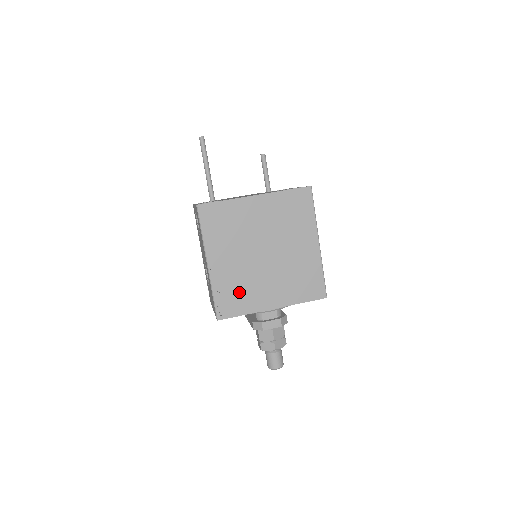
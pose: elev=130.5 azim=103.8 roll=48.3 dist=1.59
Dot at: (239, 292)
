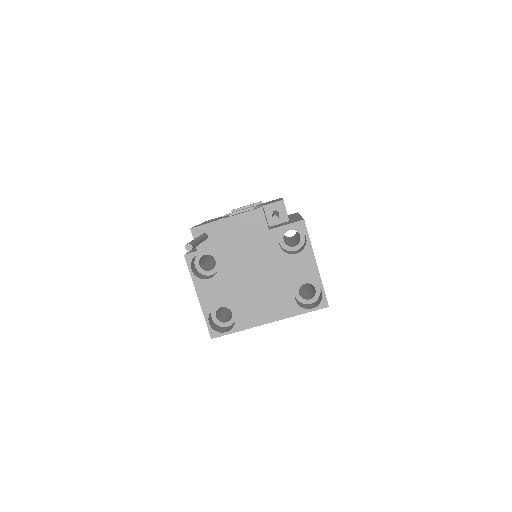
Dot at: occluded
